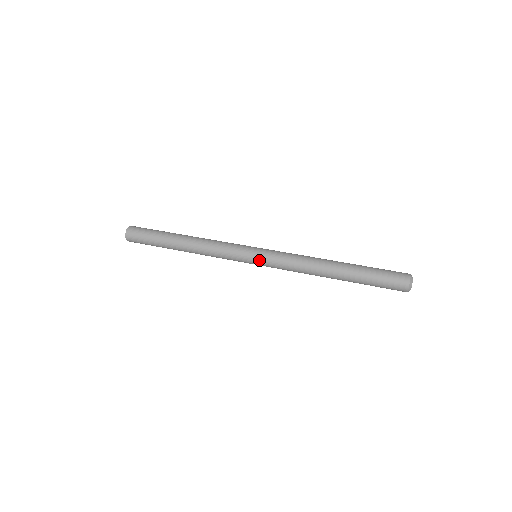
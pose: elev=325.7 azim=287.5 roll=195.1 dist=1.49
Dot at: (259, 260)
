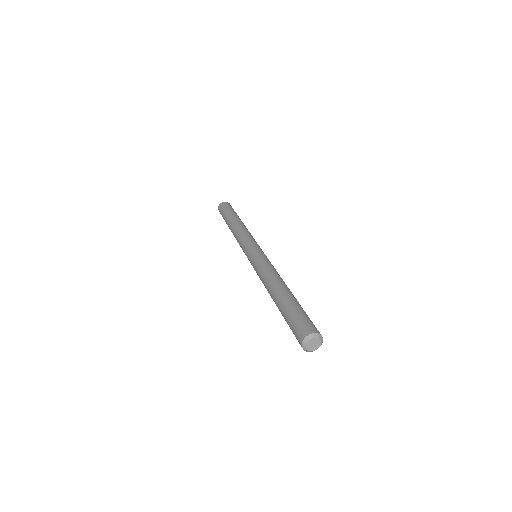
Dot at: occluded
